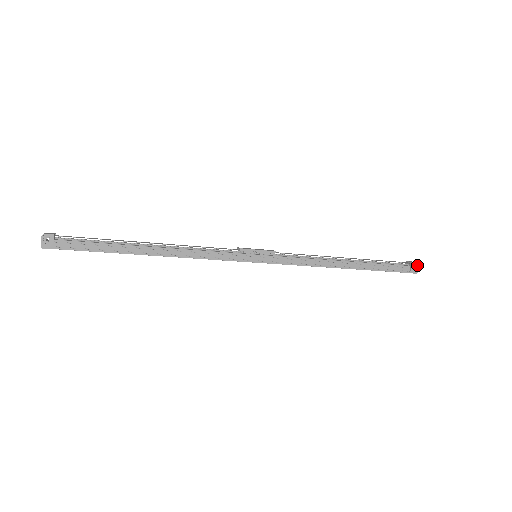
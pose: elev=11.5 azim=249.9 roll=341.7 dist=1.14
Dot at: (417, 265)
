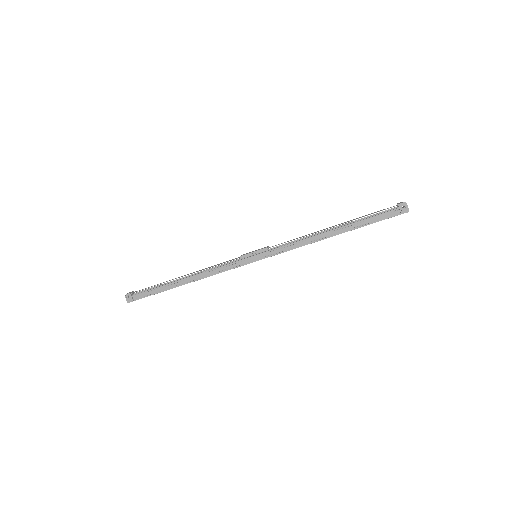
Dot at: (405, 204)
